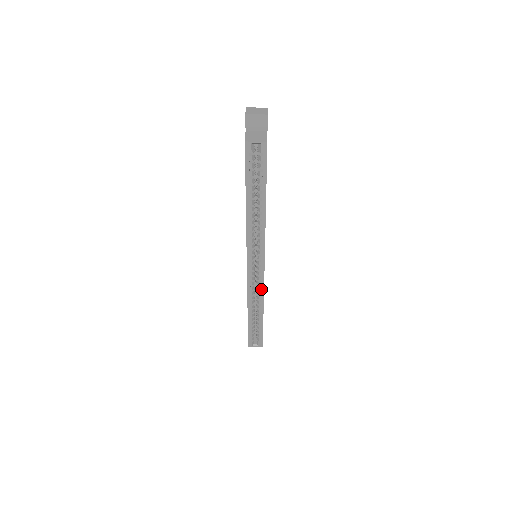
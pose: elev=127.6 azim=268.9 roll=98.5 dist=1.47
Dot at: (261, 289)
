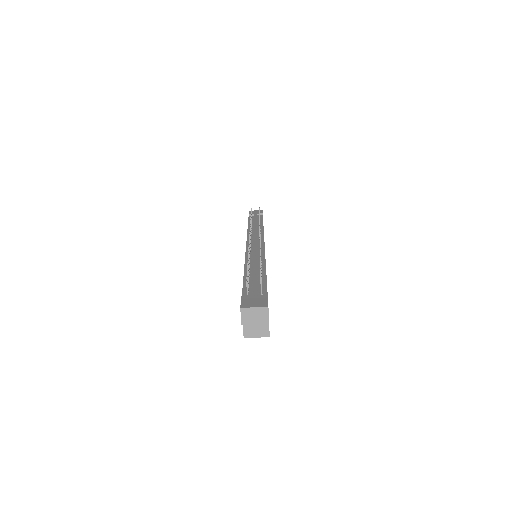
Dot at: occluded
